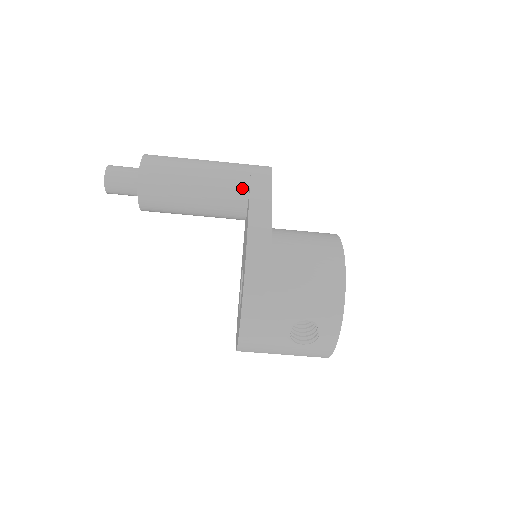
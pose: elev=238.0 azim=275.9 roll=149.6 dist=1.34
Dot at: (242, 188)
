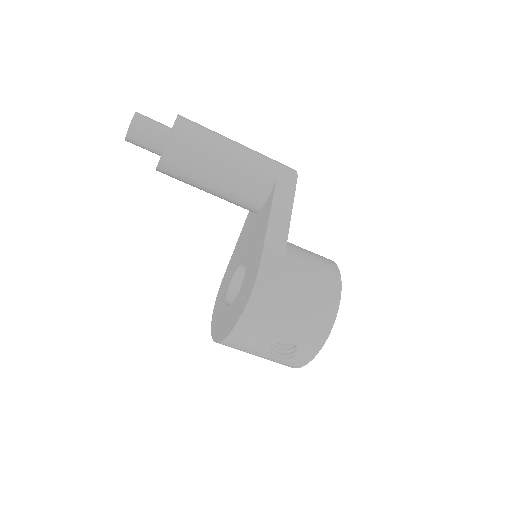
Dot at: (265, 188)
